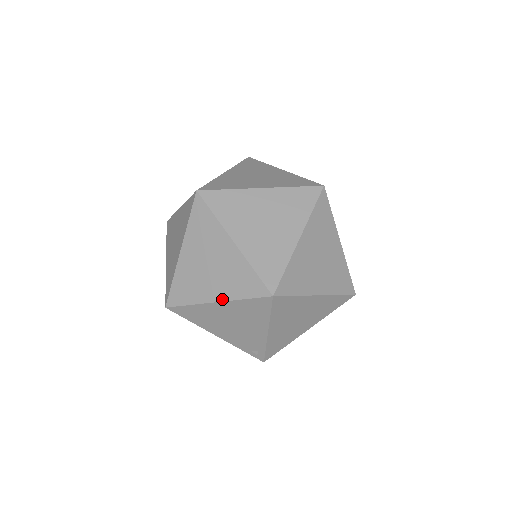
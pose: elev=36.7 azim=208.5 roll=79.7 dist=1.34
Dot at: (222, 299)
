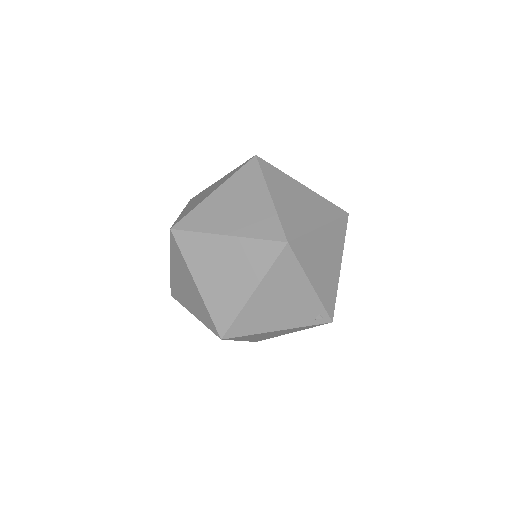
Dot at: (255, 285)
